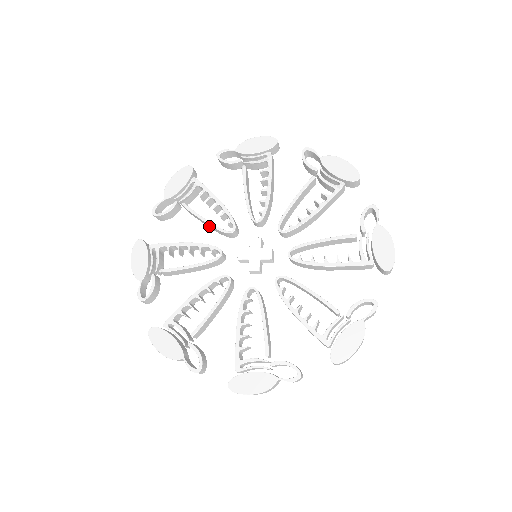
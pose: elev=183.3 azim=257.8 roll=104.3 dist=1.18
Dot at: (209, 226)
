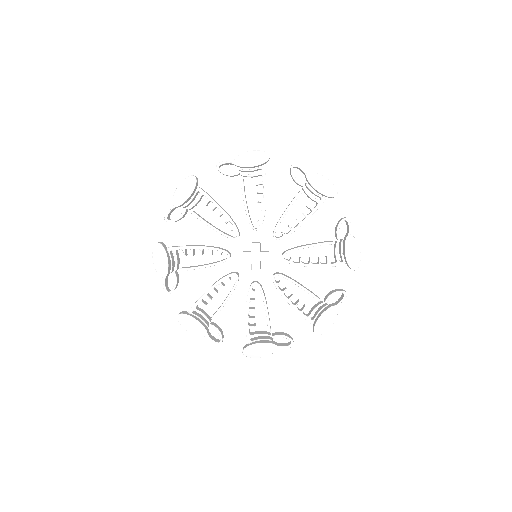
Dot at: (215, 230)
